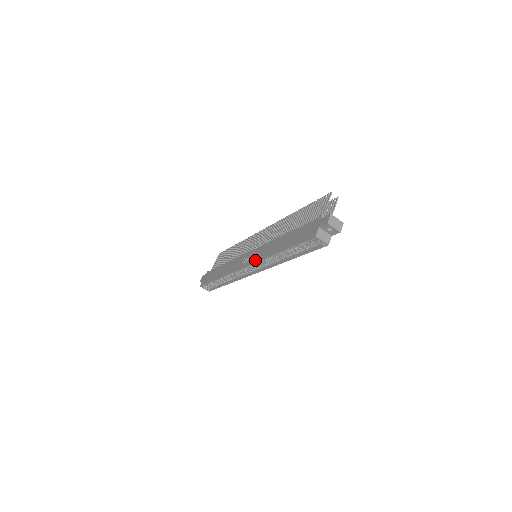
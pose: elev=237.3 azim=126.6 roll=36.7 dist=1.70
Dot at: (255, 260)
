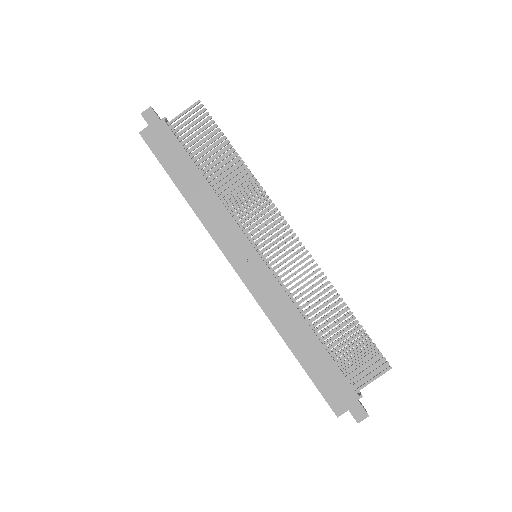
Dot at: (256, 293)
